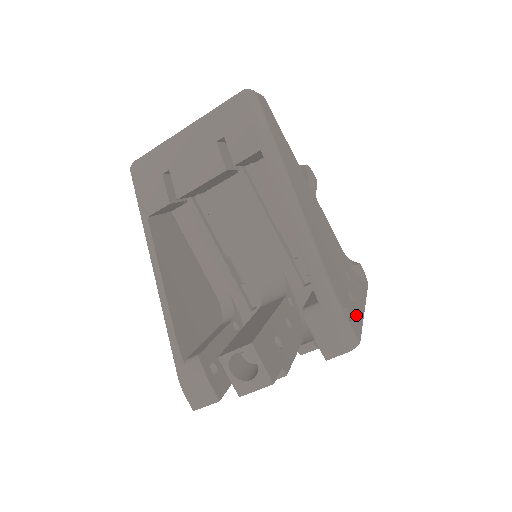
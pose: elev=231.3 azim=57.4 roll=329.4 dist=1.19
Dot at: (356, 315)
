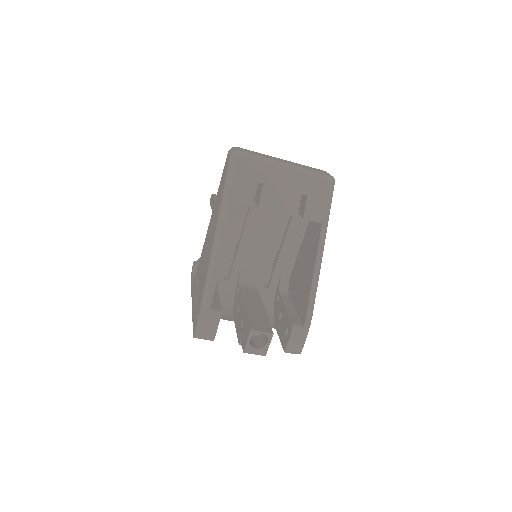
Dot at: occluded
